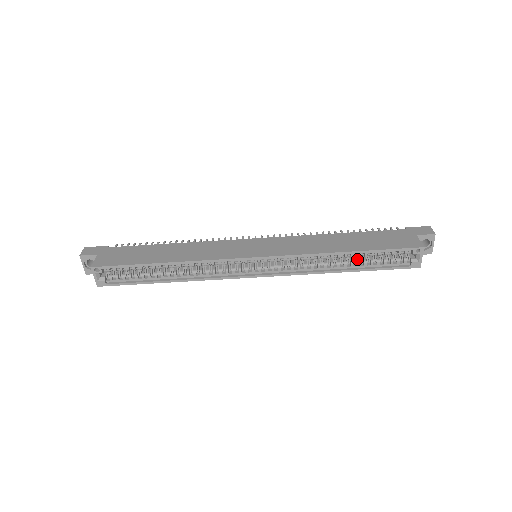
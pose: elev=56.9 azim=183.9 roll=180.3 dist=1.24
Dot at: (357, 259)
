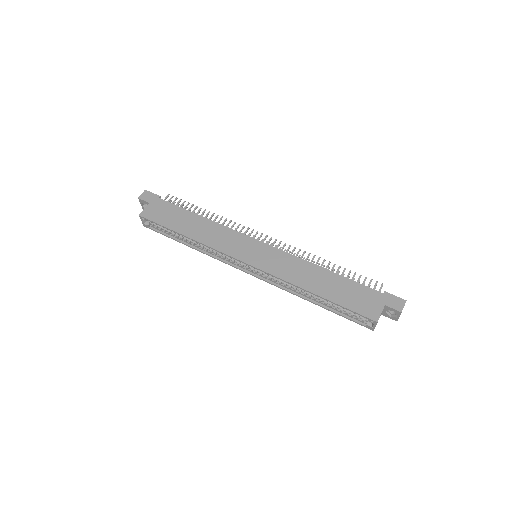
Dot at: occluded
